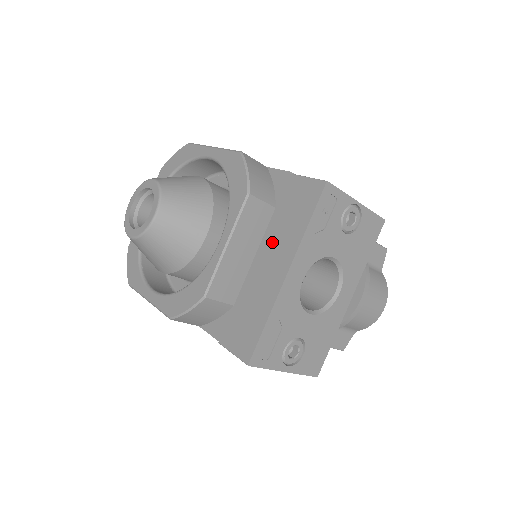
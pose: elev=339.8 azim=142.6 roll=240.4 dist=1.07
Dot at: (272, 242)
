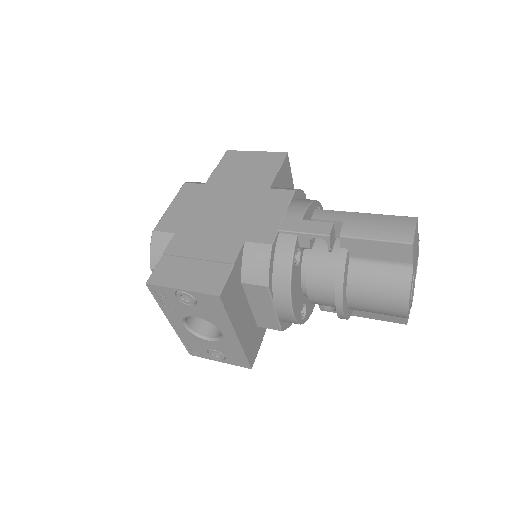
Dot at: occluded
